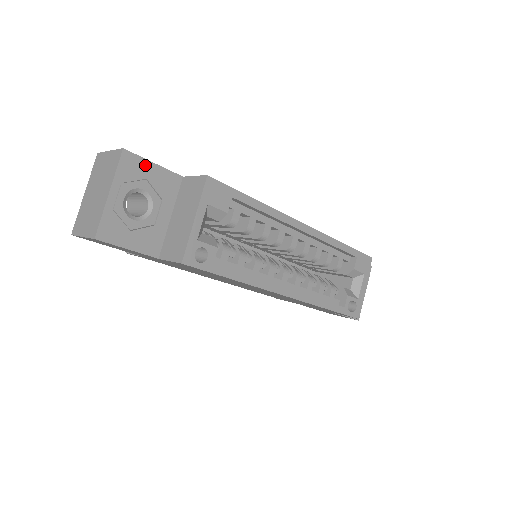
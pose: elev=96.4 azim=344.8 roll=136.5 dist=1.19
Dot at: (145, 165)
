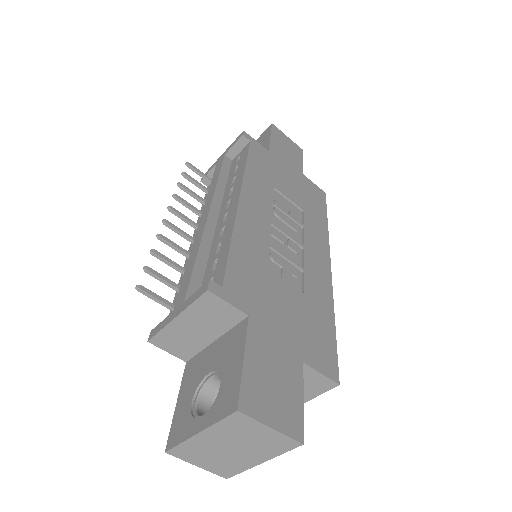
Dot at: (298, 414)
